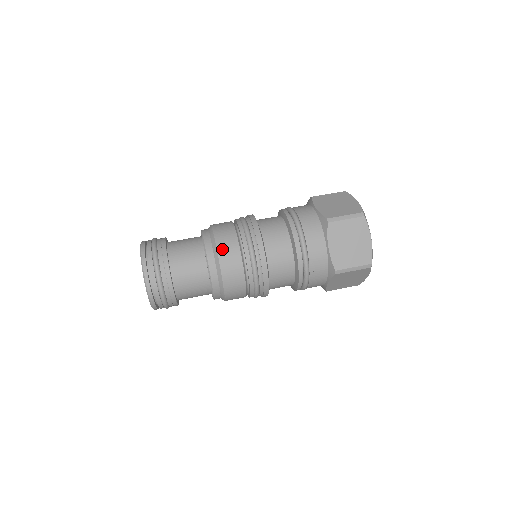
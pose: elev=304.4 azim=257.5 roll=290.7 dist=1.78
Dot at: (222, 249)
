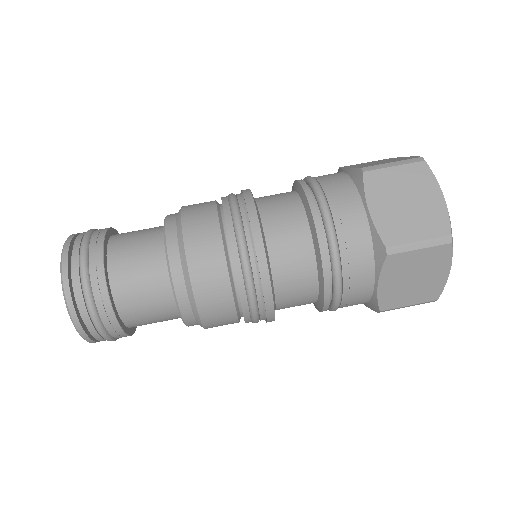
Dot at: (190, 222)
